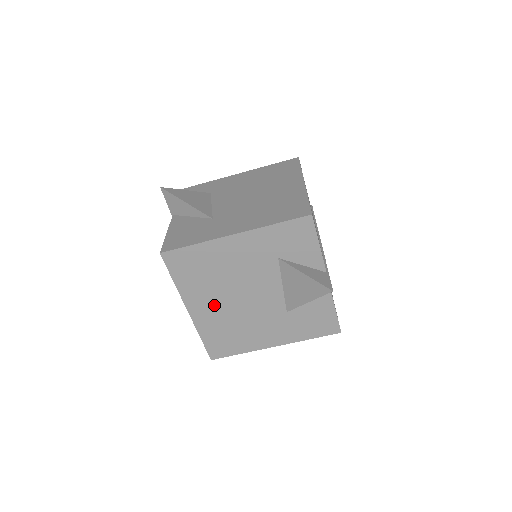
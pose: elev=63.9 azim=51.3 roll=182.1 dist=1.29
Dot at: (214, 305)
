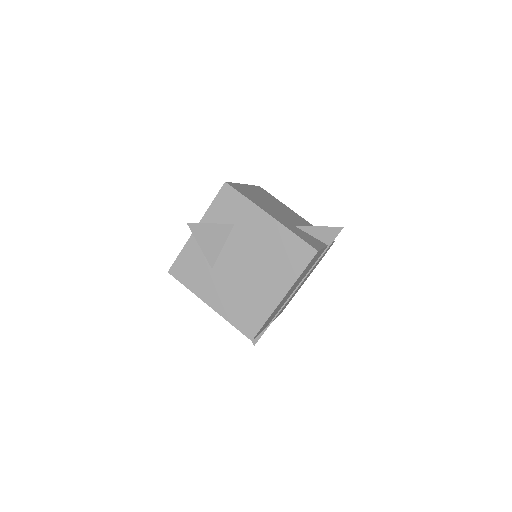
Dot at: occluded
